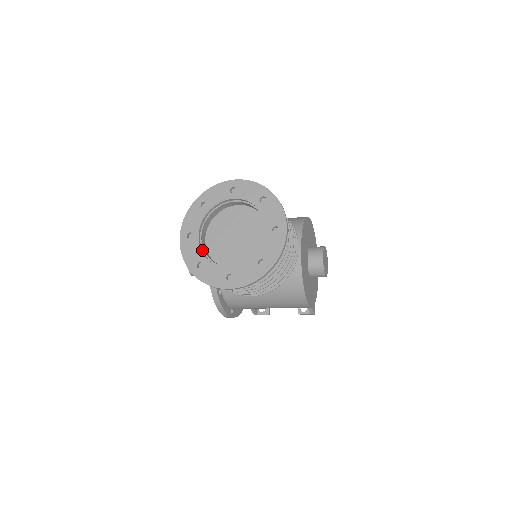
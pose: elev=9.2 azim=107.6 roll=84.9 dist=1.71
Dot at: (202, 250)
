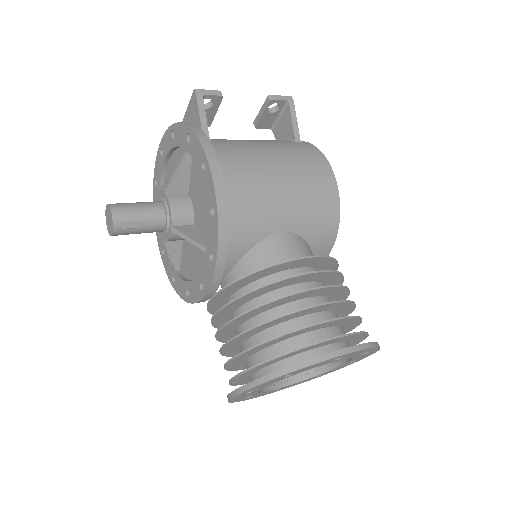
Dot at: occluded
